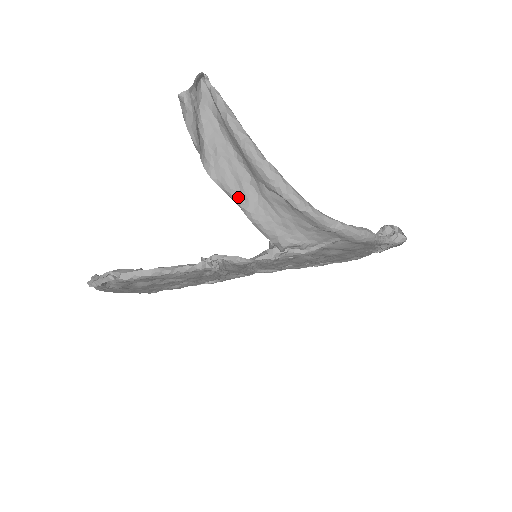
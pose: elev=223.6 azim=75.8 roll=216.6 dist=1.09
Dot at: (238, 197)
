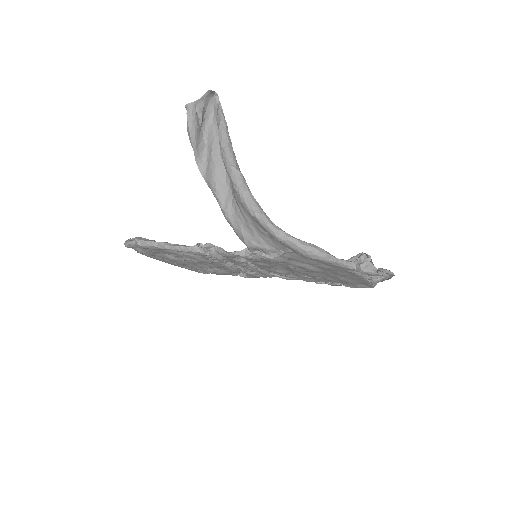
Dot at: (217, 195)
